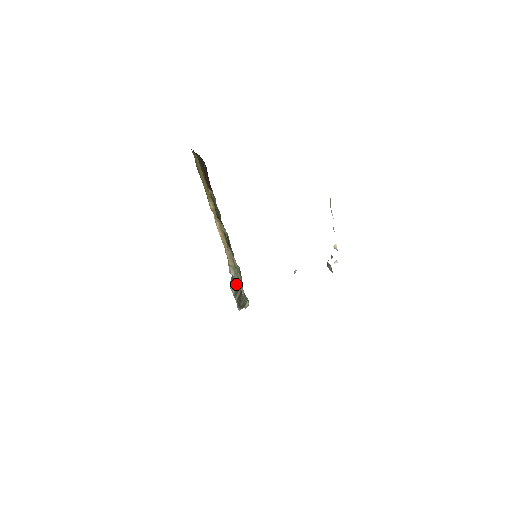
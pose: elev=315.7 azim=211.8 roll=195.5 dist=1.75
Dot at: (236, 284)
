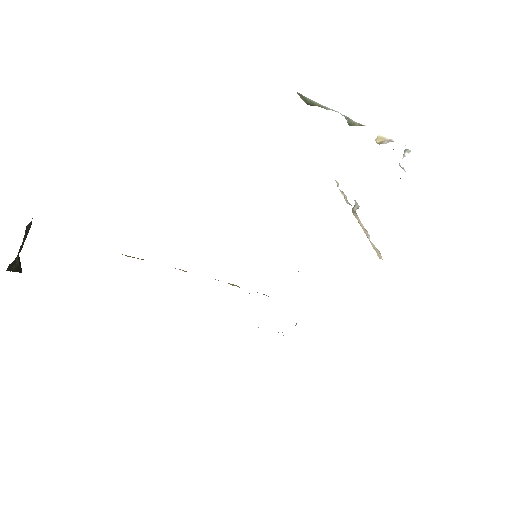
Dot at: (268, 296)
